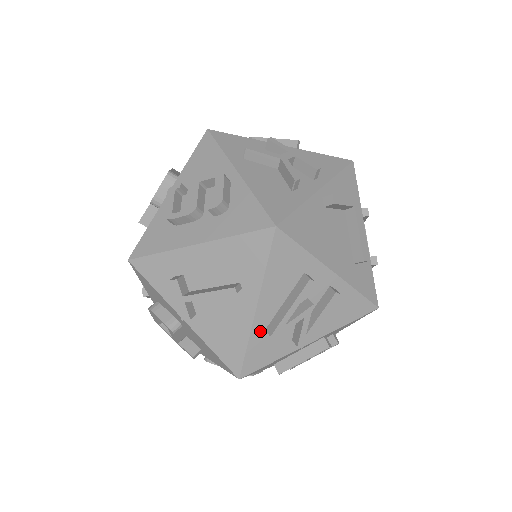
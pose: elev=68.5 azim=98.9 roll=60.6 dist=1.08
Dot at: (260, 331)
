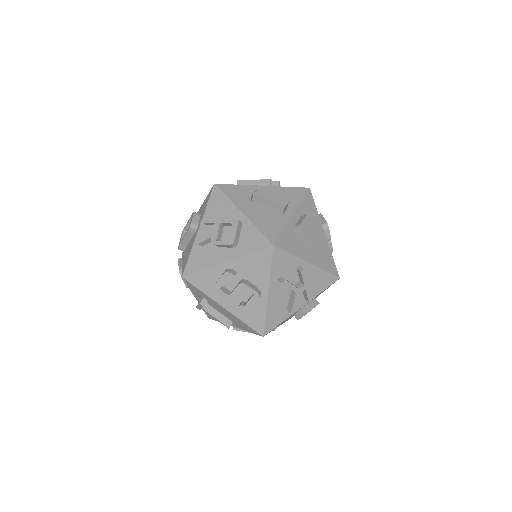
Dot at: occluded
